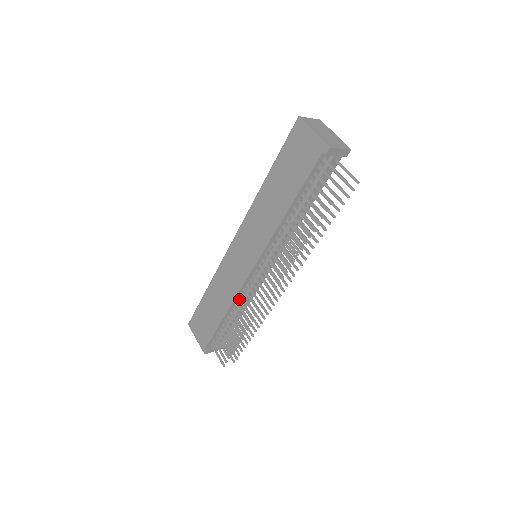
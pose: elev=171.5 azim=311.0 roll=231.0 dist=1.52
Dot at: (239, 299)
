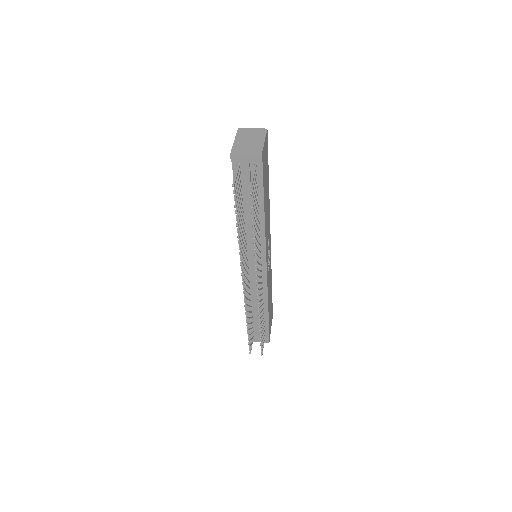
Dot at: occluded
